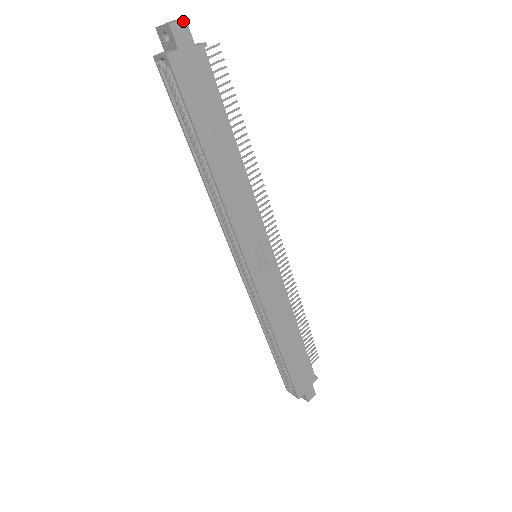
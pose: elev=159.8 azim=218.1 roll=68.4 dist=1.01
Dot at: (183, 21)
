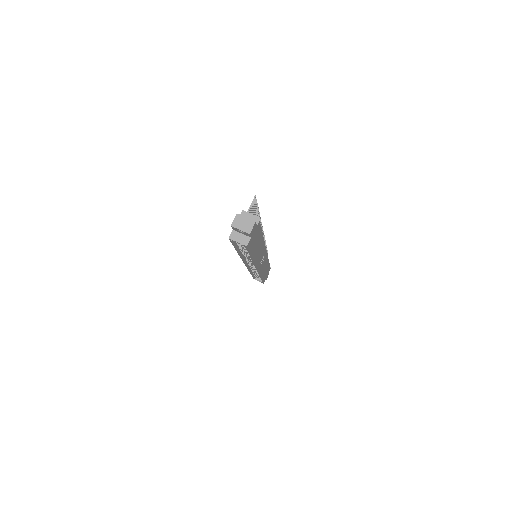
Dot at: (254, 224)
